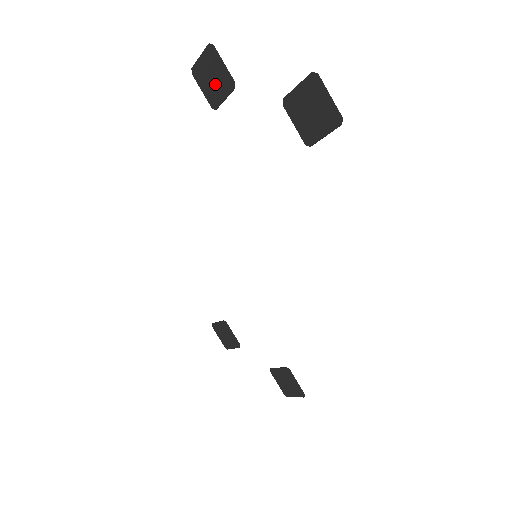
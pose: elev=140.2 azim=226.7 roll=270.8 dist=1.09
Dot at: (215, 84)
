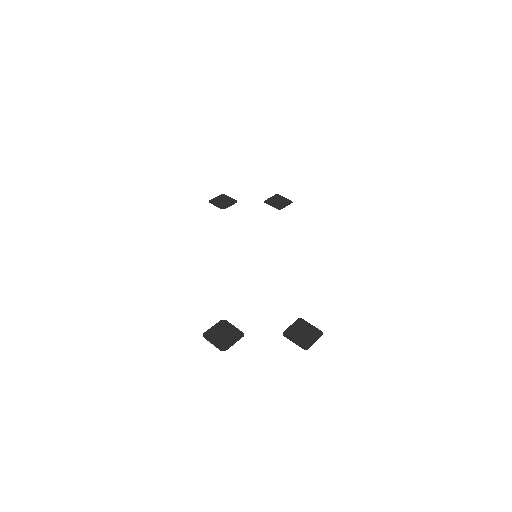
Dot at: (225, 202)
